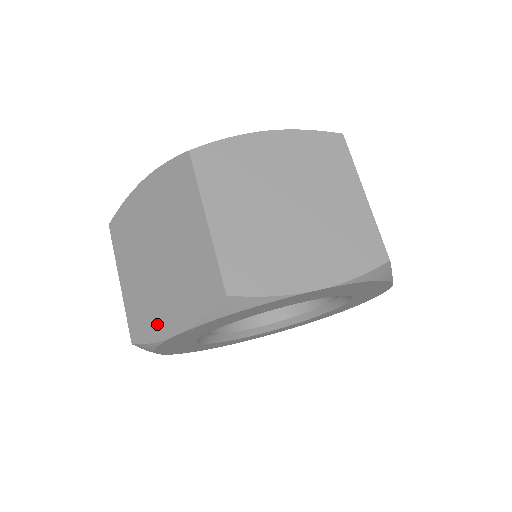
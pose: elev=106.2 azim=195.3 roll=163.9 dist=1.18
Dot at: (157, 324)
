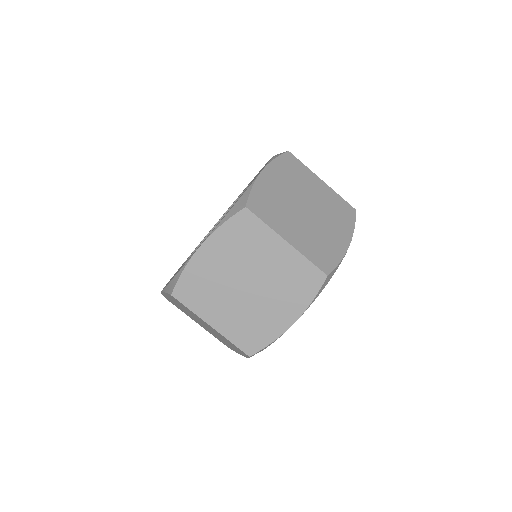
Dot at: occluded
